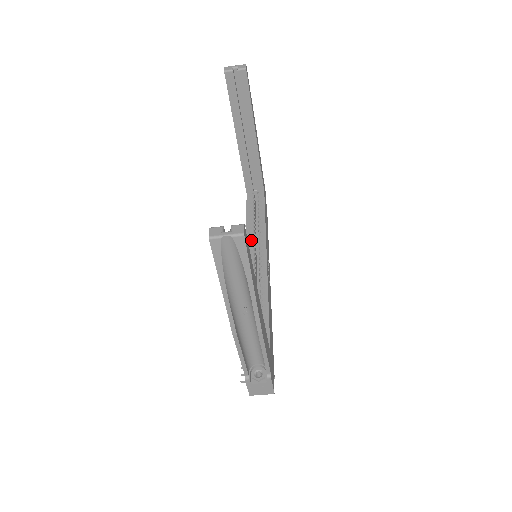
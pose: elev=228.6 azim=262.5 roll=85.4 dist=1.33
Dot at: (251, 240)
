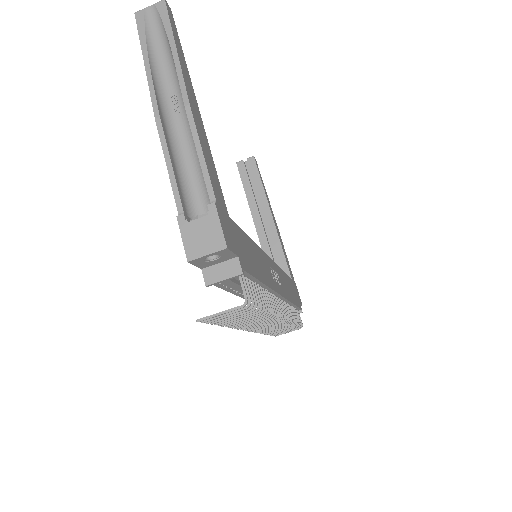
Dot at: occluded
